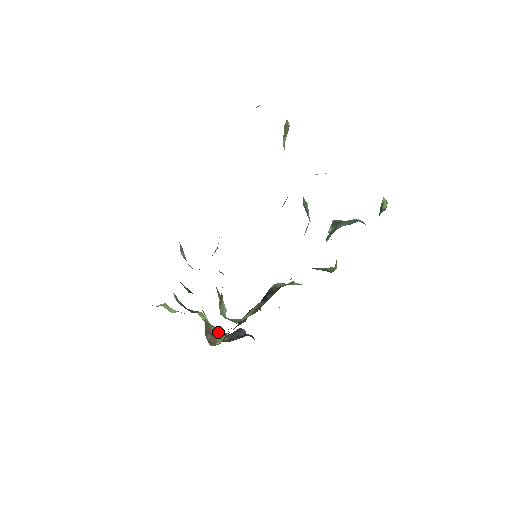
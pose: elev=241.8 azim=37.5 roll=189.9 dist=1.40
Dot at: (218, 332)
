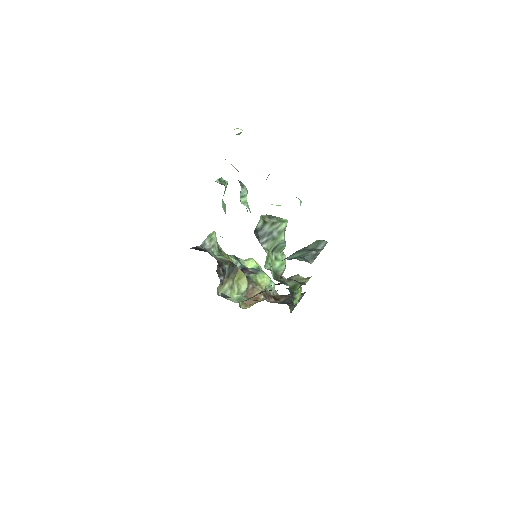
Dot at: (260, 296)
